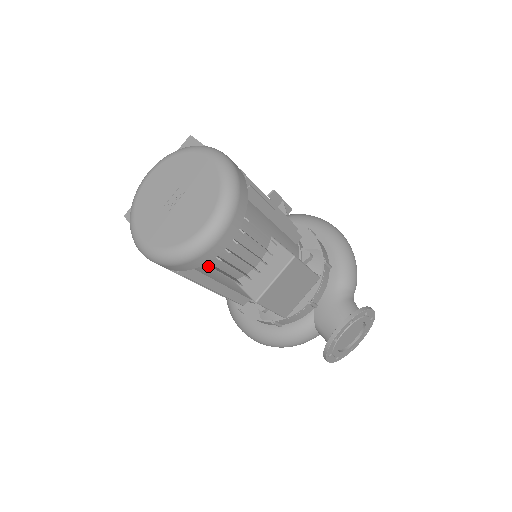
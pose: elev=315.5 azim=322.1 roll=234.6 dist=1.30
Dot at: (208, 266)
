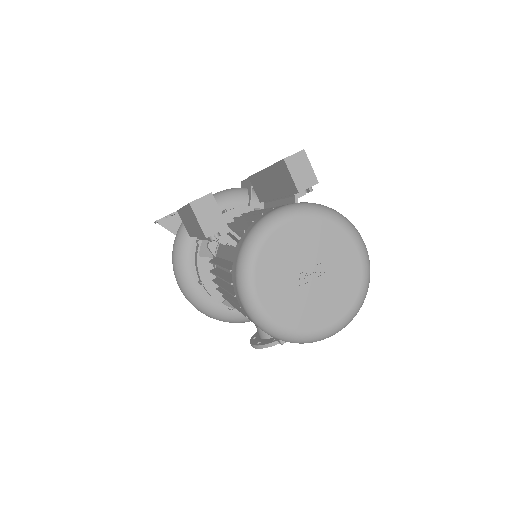
Dot at: occluded
